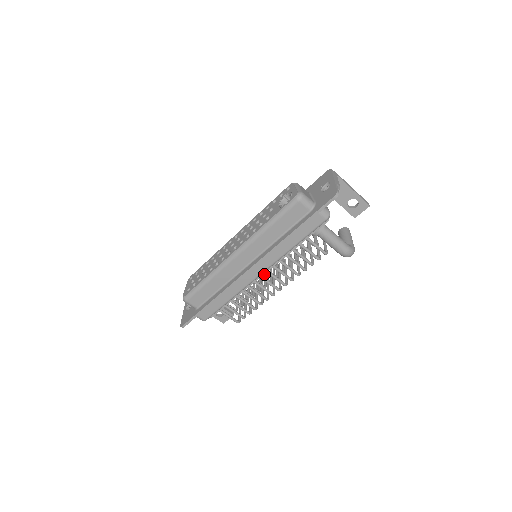
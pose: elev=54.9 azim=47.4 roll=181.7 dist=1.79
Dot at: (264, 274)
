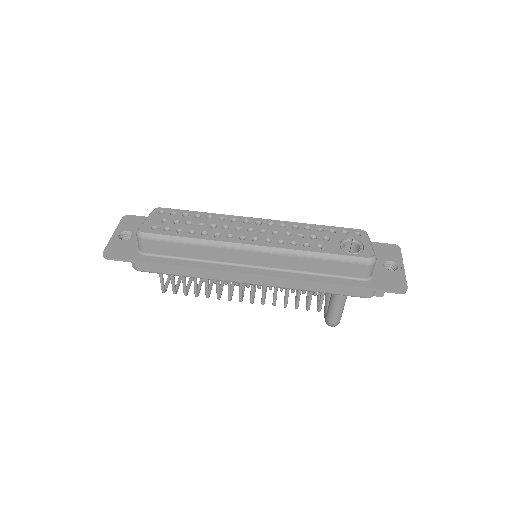
Dot at: occluded
